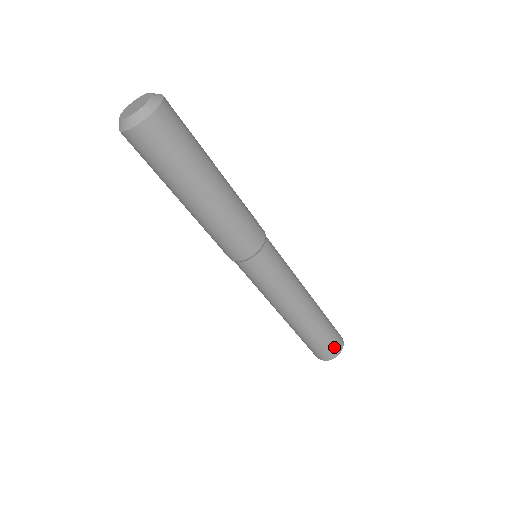
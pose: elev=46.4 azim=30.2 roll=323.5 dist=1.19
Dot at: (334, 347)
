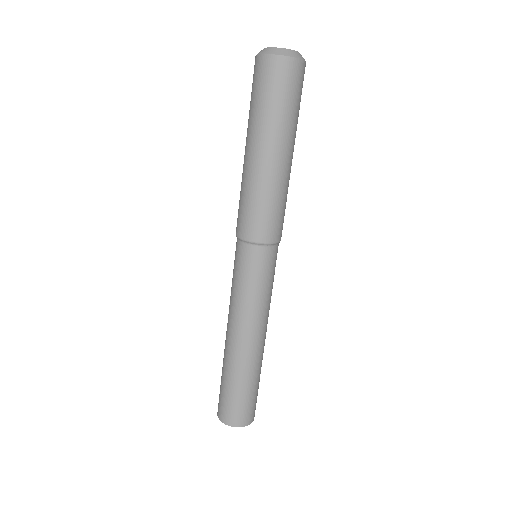
Dot at: (248, 412)
